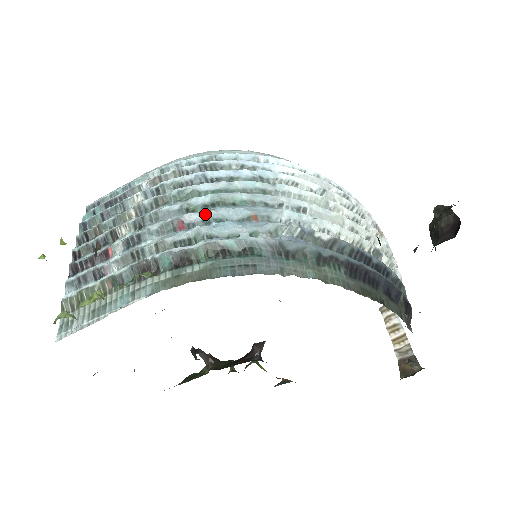
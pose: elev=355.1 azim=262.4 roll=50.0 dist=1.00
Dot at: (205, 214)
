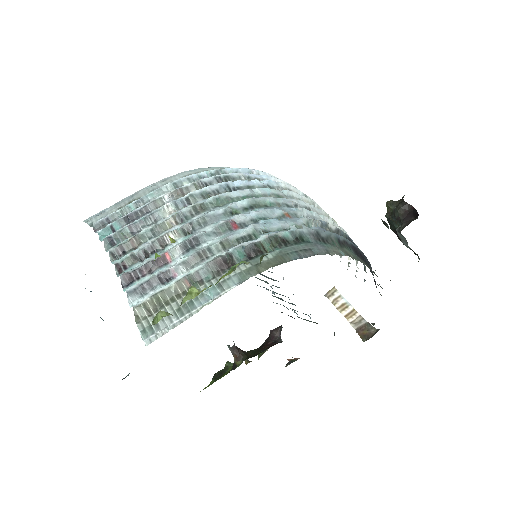
Dot at: (251, 215)
